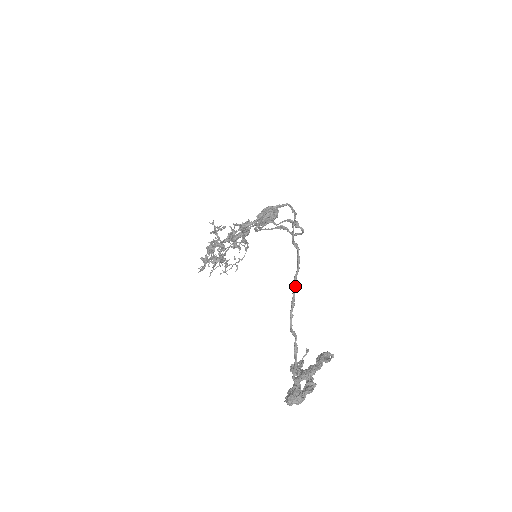
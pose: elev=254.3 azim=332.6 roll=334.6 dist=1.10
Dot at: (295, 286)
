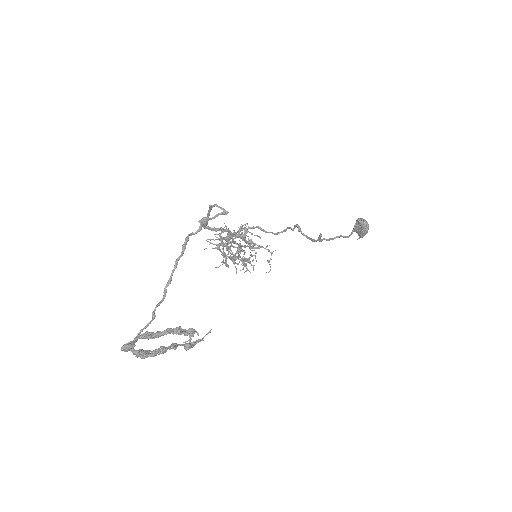
Dot at: (174, 268)
